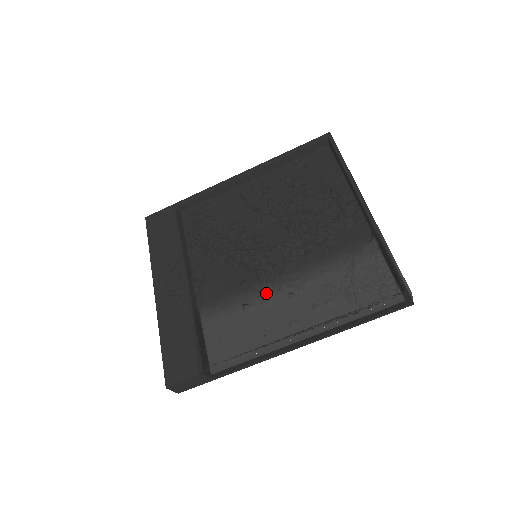
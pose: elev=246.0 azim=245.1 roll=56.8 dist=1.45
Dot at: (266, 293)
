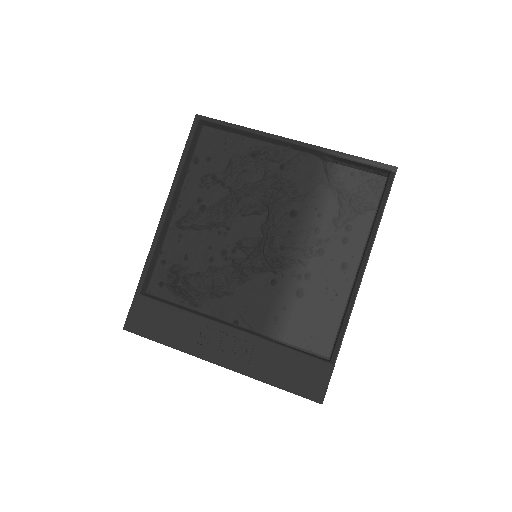
Dot at: (299, 270)
